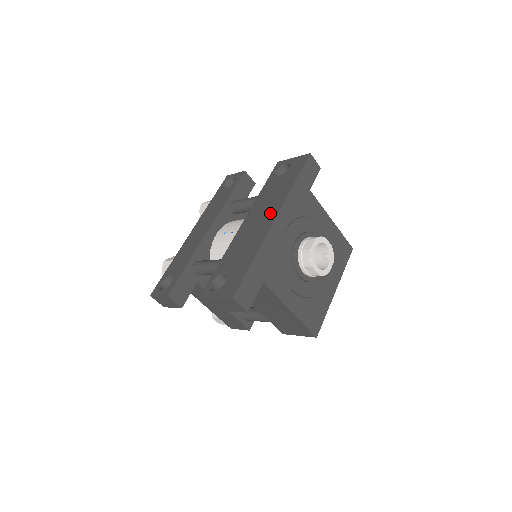
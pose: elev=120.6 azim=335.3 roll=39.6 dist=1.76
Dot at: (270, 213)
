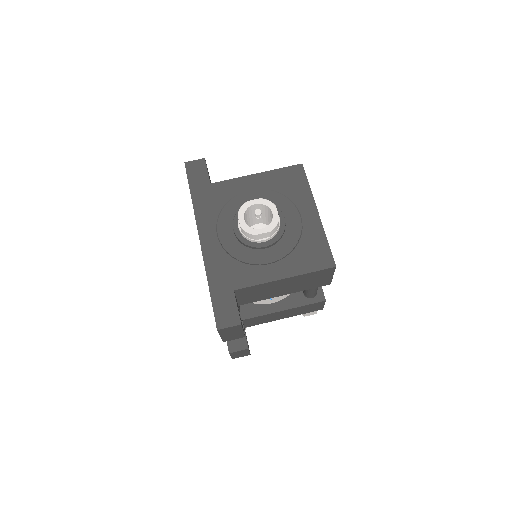
Dot at: occluded
